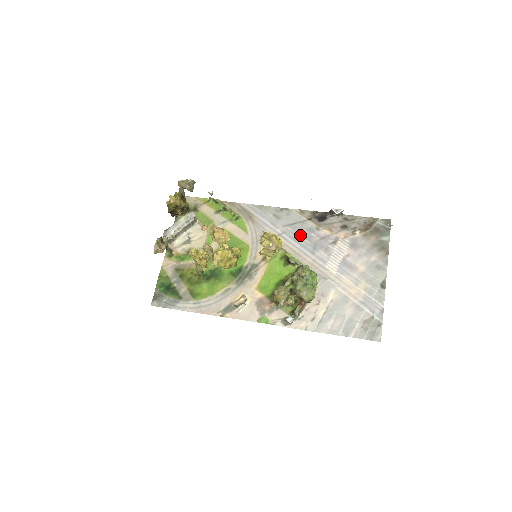
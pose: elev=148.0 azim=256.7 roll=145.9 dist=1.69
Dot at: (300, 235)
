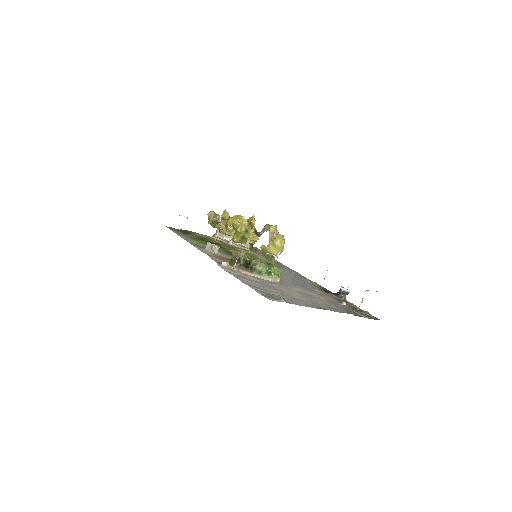
Dot at: (299, 281)
